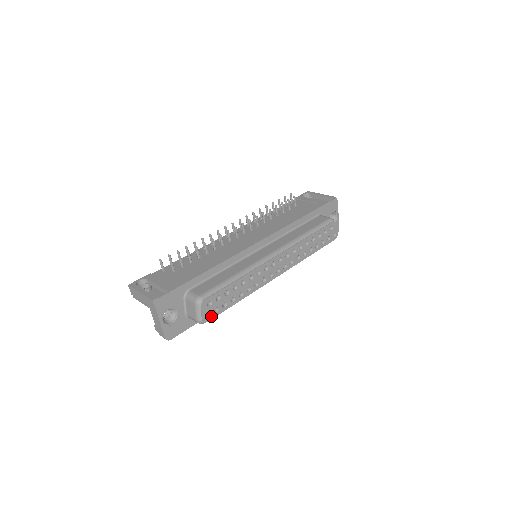
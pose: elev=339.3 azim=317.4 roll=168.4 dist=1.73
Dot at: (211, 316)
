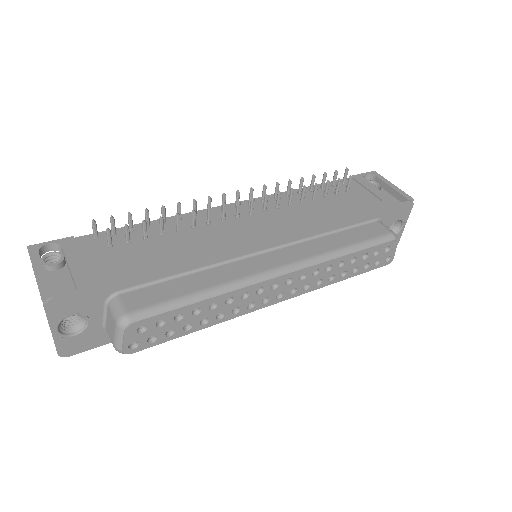
Dot at: (141, 346)
